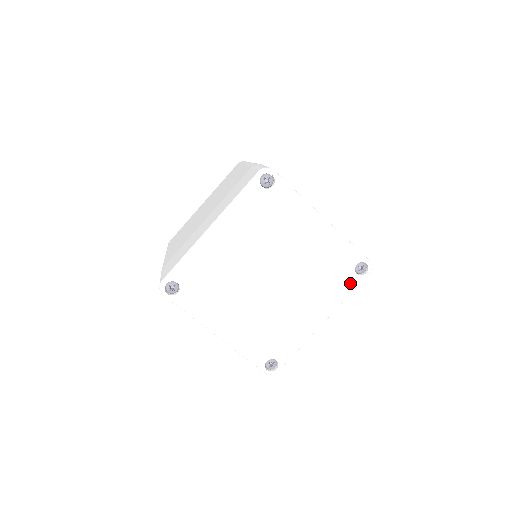
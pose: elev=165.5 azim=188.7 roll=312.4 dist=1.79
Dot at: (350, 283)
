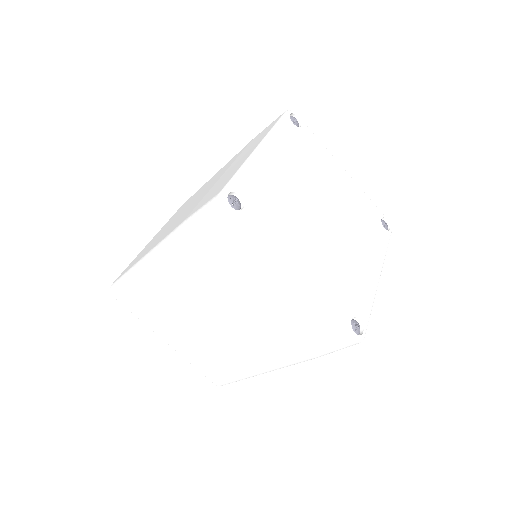
Dot at: (384, 236)
